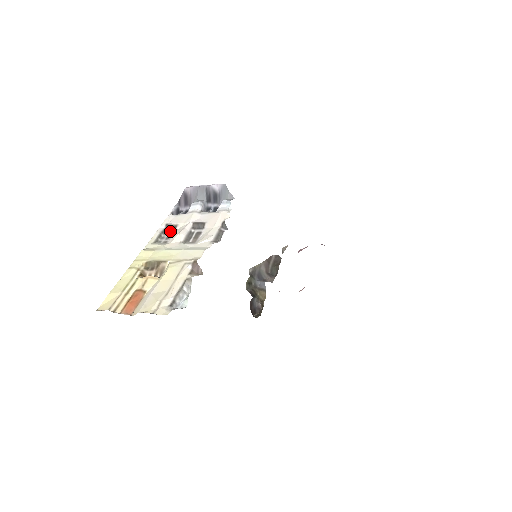
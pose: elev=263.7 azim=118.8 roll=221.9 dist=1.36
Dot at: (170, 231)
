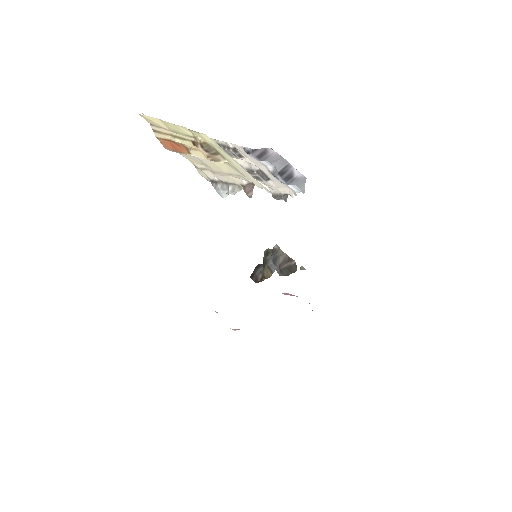
Dot at: (235, 153)
